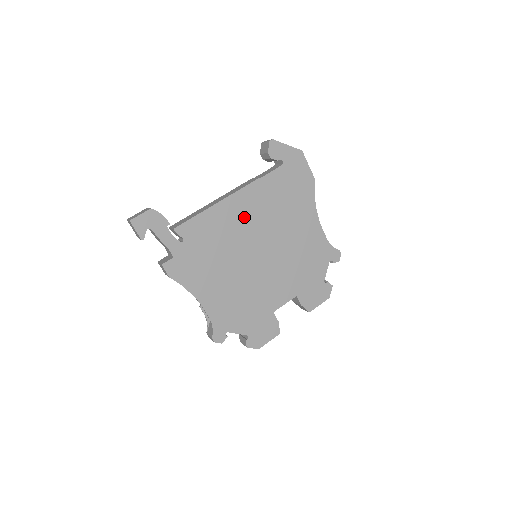
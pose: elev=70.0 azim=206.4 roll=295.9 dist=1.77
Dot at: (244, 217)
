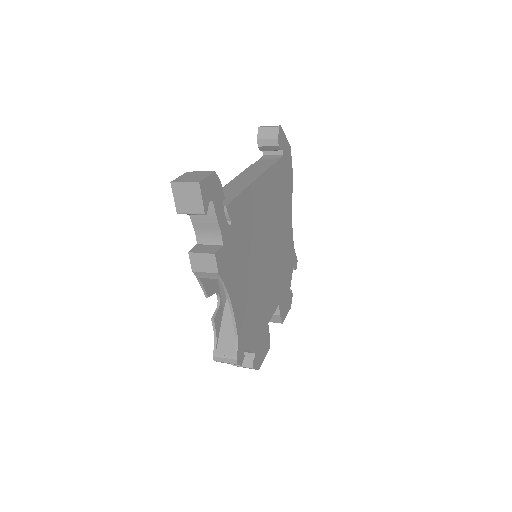
Dot at: (263, 206)
